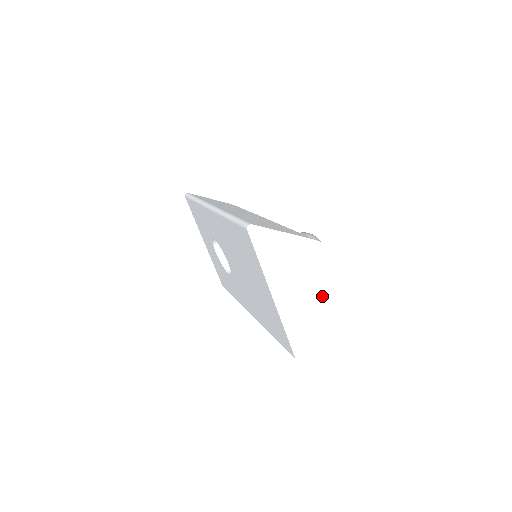
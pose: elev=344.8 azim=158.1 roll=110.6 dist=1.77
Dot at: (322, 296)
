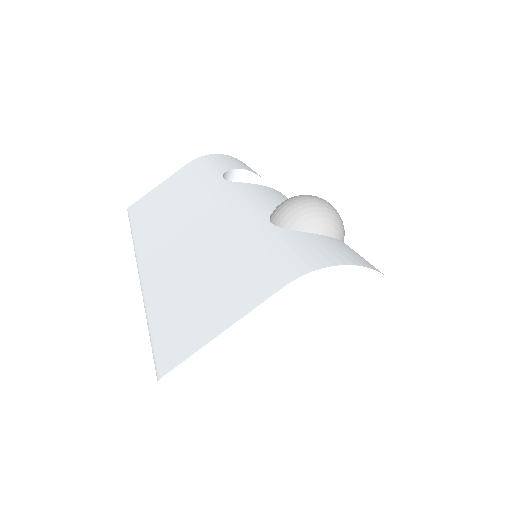
Dot at: (379, 323)
